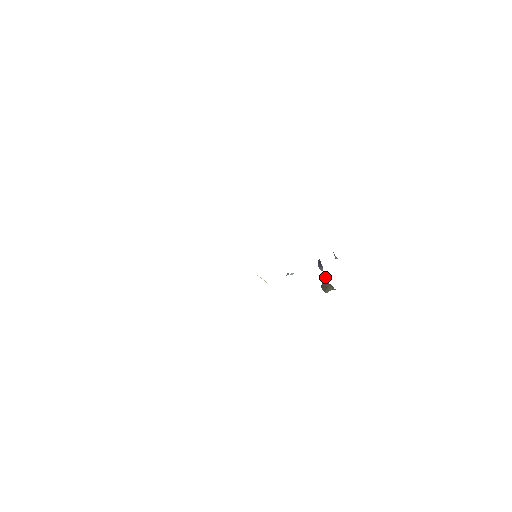
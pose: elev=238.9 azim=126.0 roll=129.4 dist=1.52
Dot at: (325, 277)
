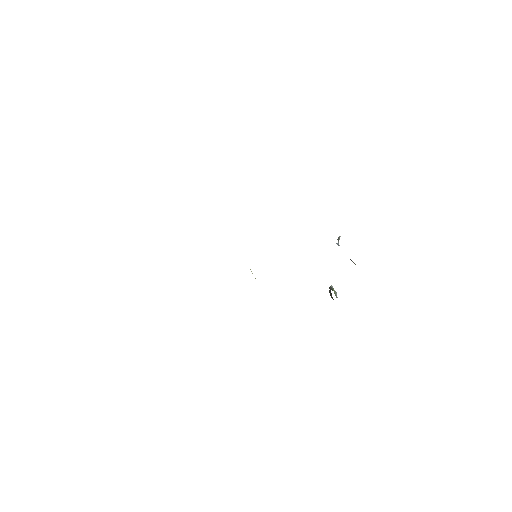
Dot at: (331, 288)
